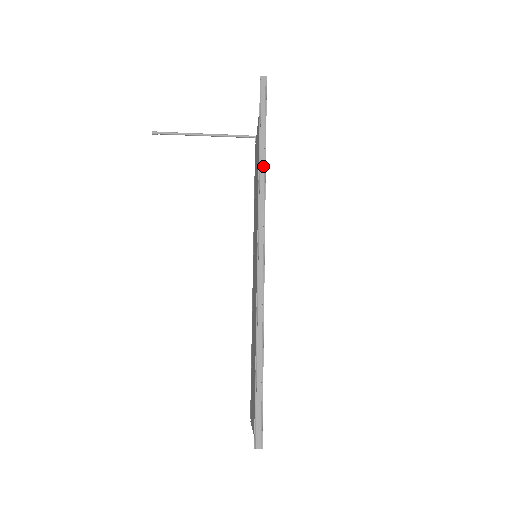
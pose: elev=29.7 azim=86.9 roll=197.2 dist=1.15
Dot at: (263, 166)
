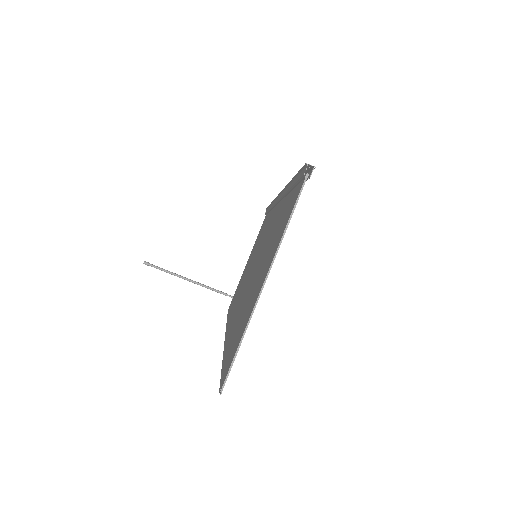
Dot at: occluded
